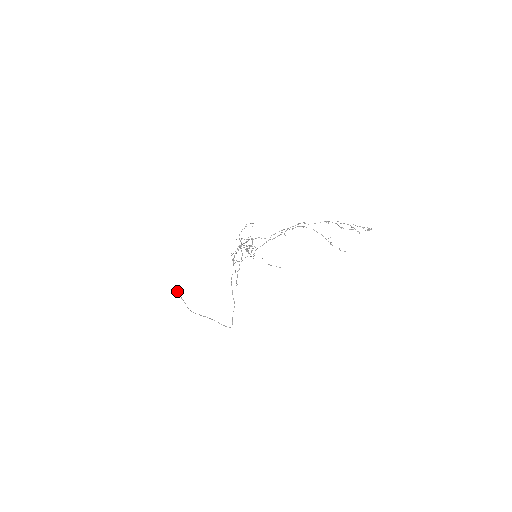
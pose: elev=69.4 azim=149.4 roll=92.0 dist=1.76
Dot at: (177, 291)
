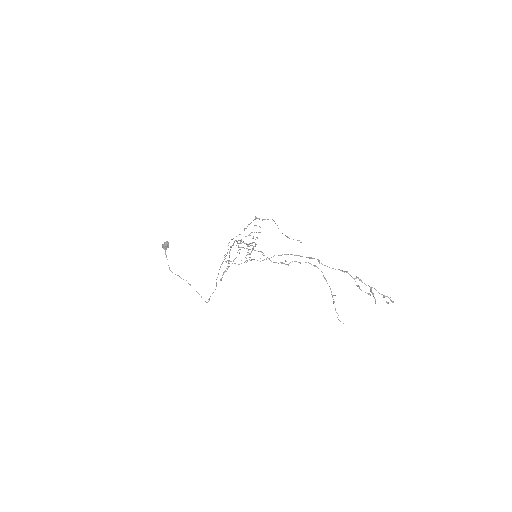
Dot at: (165, 243)
